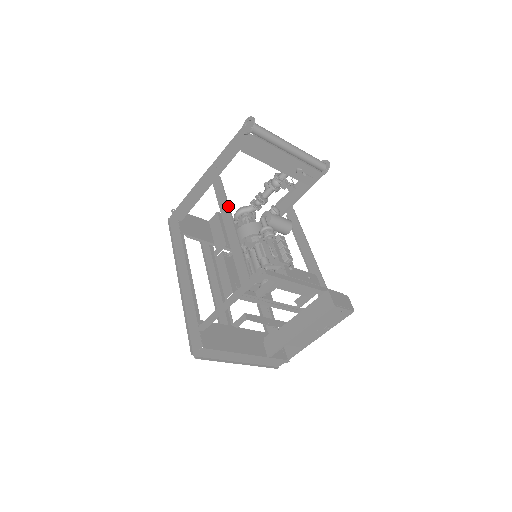
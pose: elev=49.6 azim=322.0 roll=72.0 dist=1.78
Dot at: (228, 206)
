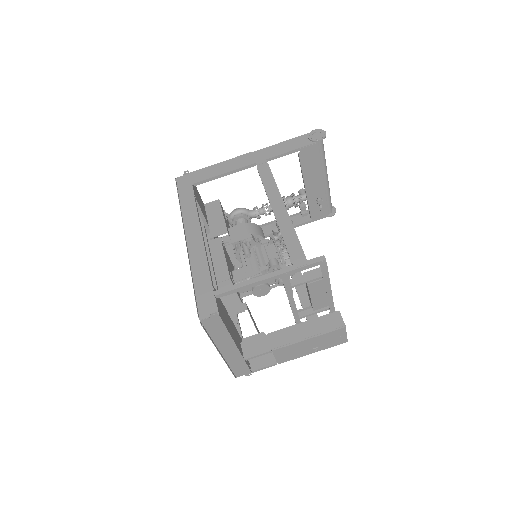
Dot at: occluded
